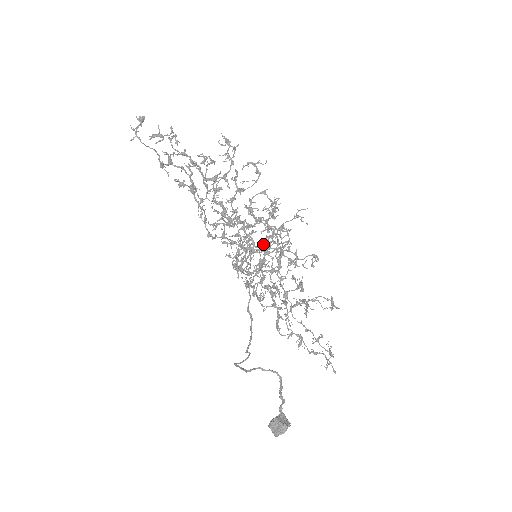
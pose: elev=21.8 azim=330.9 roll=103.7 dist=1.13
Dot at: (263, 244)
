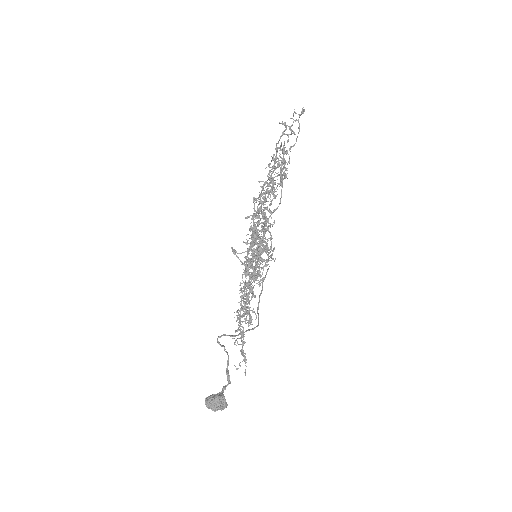
Dot at: occluded
